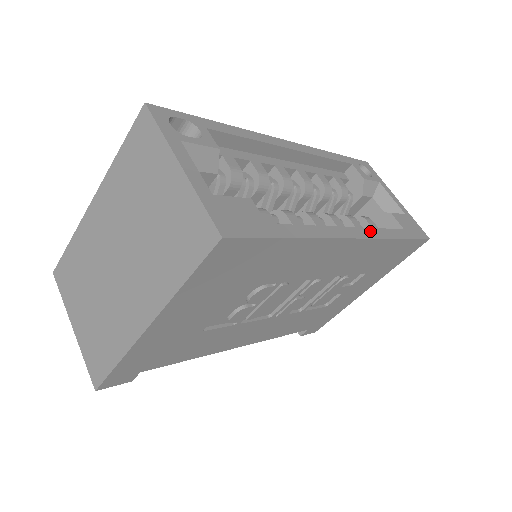
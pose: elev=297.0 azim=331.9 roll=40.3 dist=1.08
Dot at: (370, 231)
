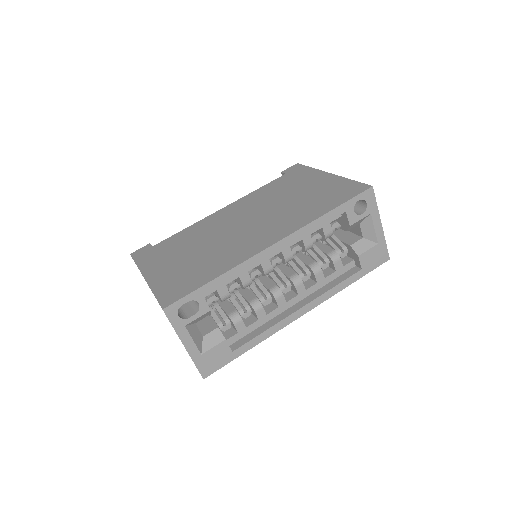
Dot at: (319, 299)
